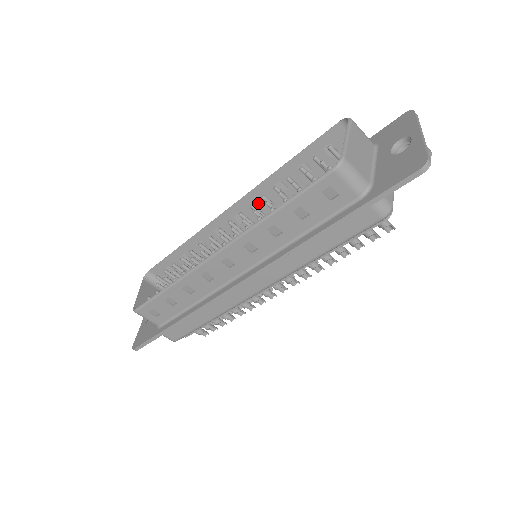
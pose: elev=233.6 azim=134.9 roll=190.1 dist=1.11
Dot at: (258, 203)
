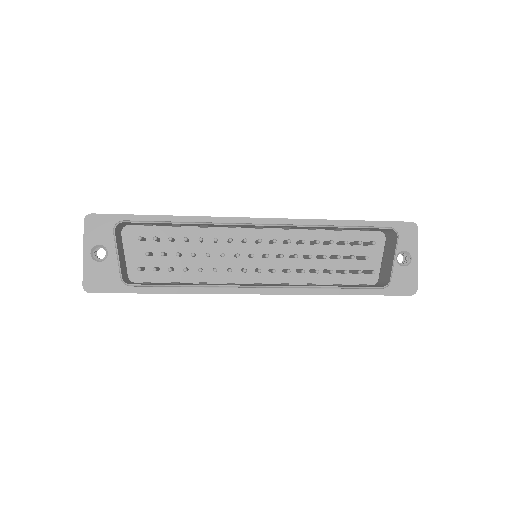
Dot at: (286, 228)
